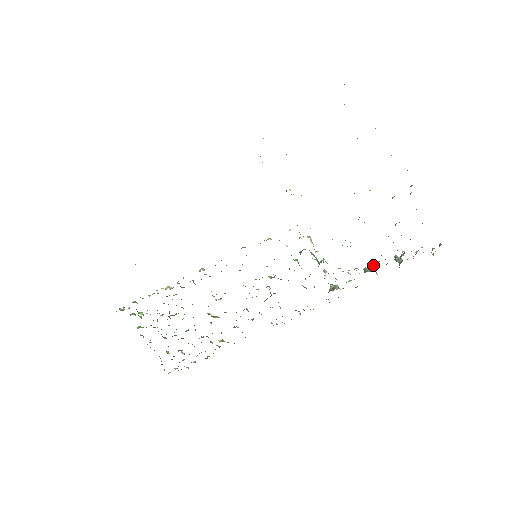
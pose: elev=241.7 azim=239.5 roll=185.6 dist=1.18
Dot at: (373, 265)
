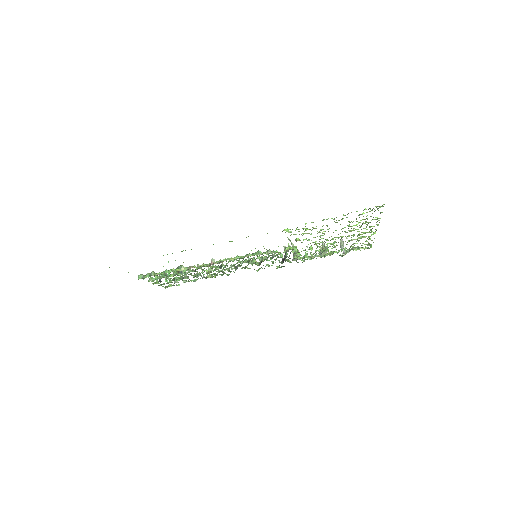
Dot at: occluded
